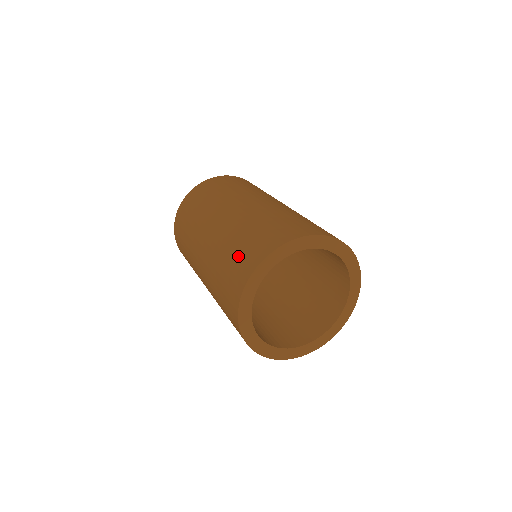
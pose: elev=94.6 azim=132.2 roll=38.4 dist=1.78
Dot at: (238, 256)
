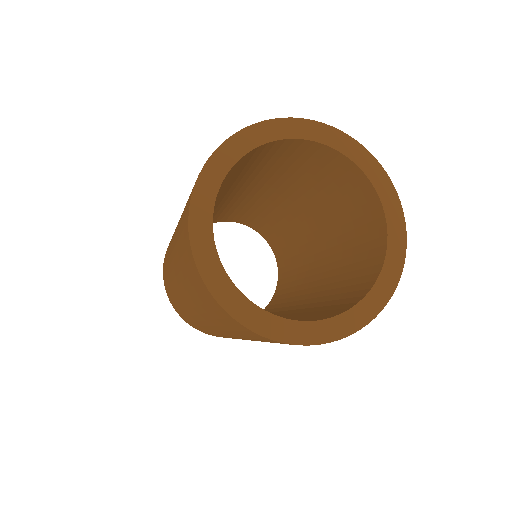
Dot at: occluded
